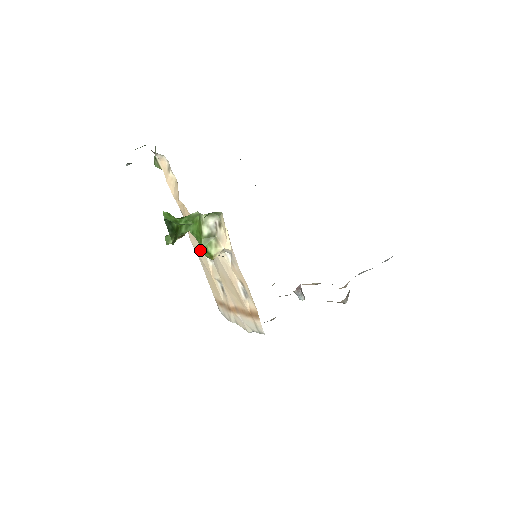
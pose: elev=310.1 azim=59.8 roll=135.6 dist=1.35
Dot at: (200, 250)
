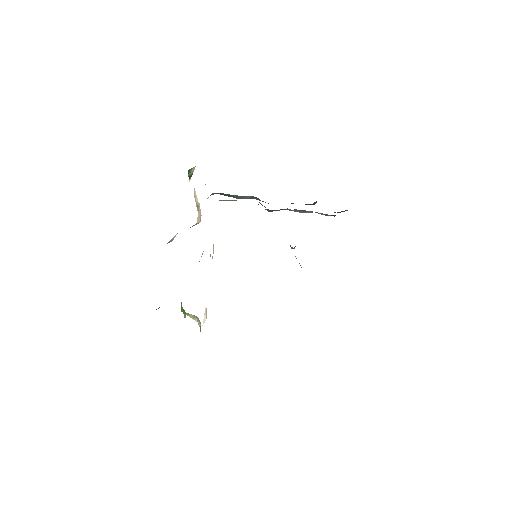
Dot at: occluded
